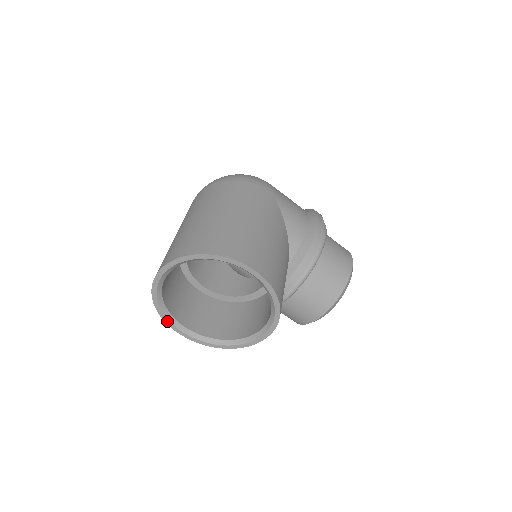
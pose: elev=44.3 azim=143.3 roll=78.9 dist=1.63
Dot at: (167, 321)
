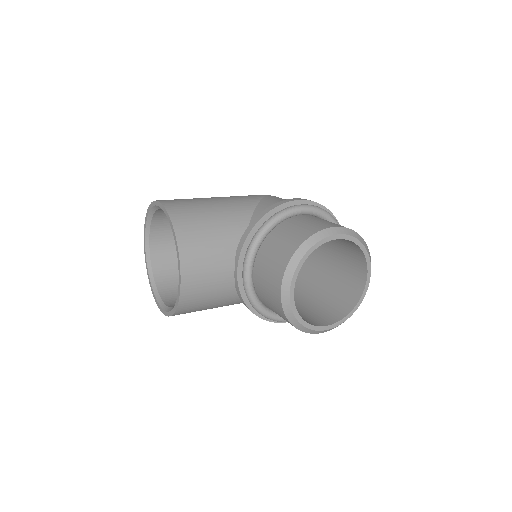
Dot at: (155, 298)
